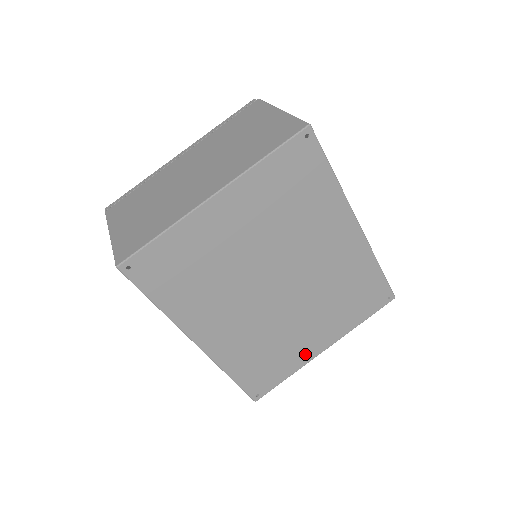
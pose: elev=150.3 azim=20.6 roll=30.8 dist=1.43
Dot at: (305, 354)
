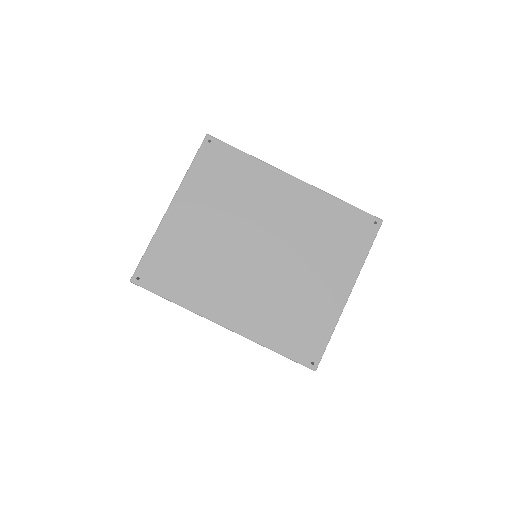
Dot at: (332, 305)
